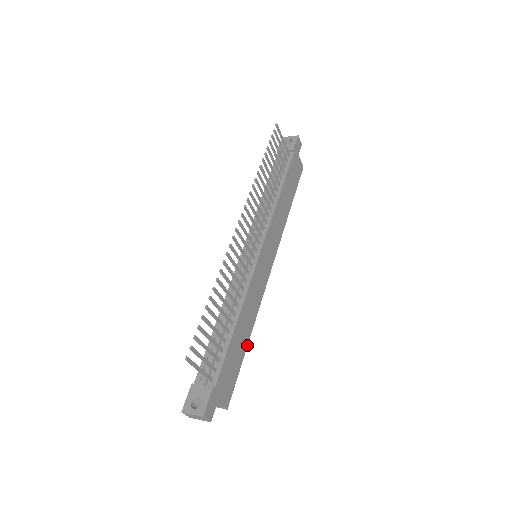
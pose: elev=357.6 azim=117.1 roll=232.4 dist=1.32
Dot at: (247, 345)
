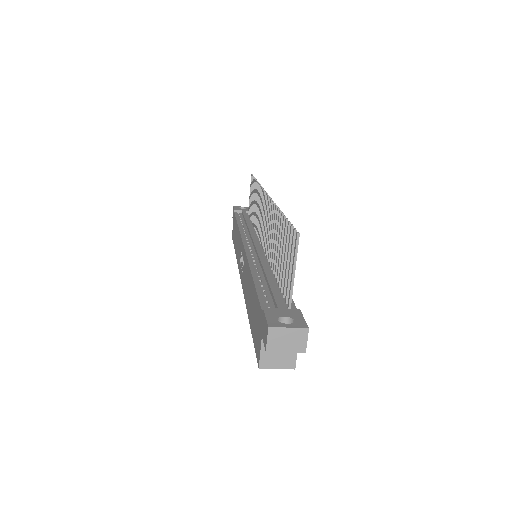
Dot at: occluded
